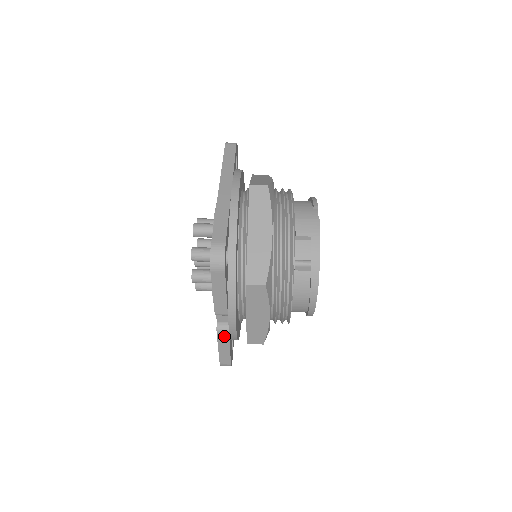
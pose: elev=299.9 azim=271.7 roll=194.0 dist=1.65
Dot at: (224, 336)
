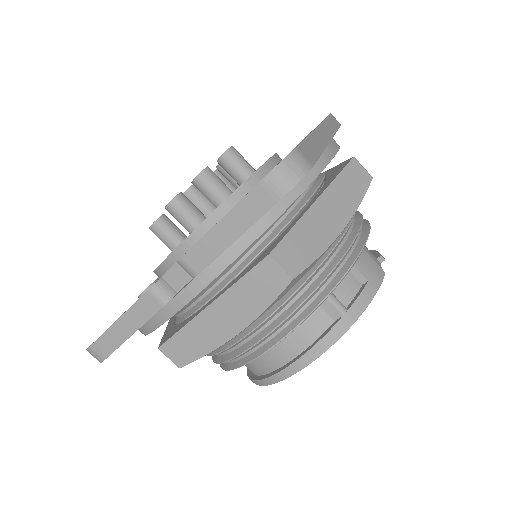
Dot at: (150, 306)
